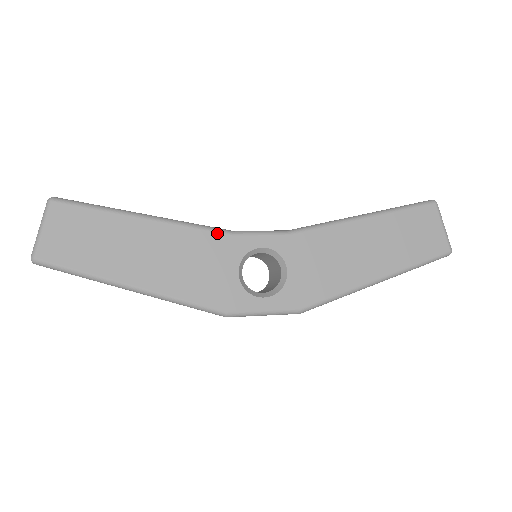
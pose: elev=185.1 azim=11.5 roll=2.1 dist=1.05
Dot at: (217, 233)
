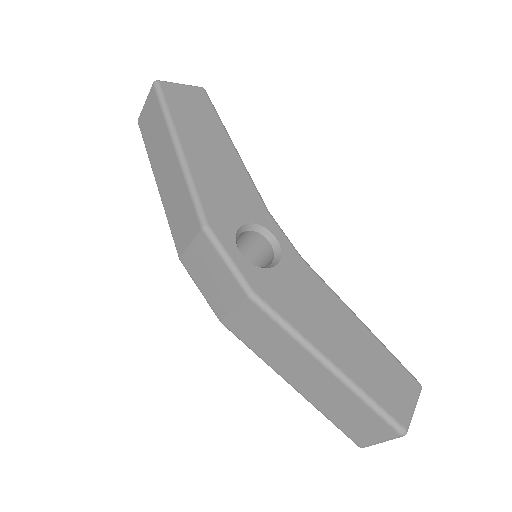
Dot at: (260, 199)
